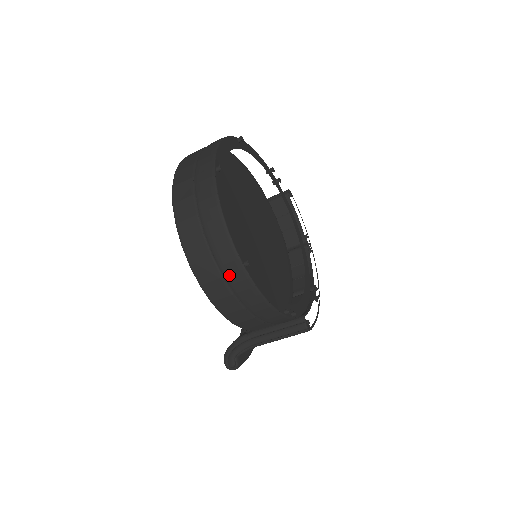
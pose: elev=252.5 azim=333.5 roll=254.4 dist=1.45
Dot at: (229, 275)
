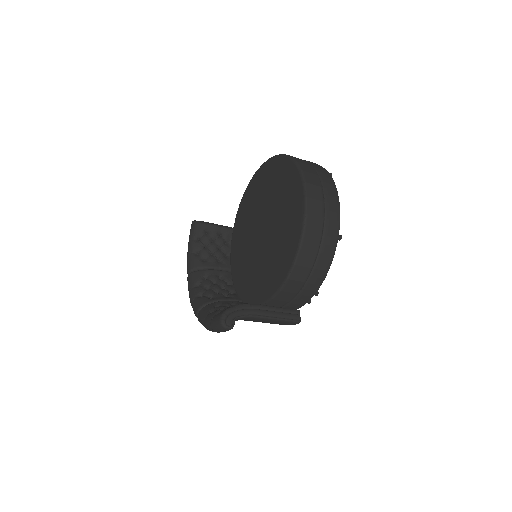
Dot at: (327, 237)
